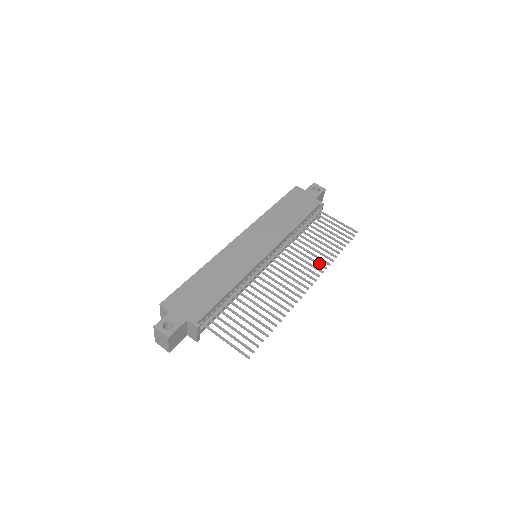
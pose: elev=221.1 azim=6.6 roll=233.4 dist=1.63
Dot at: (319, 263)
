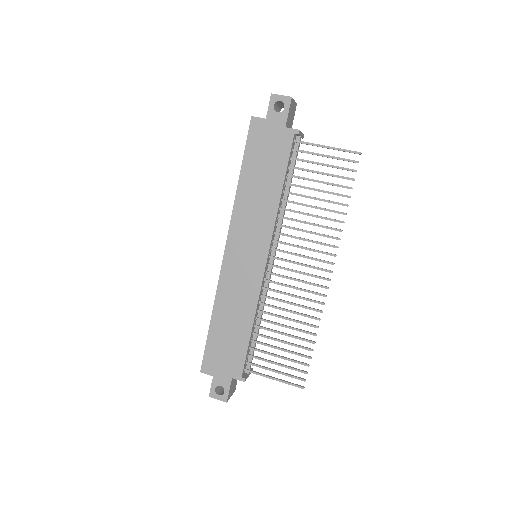
Dot at: (328, 236)
